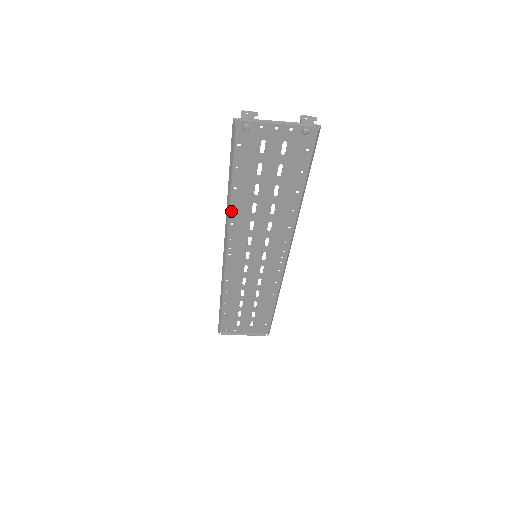
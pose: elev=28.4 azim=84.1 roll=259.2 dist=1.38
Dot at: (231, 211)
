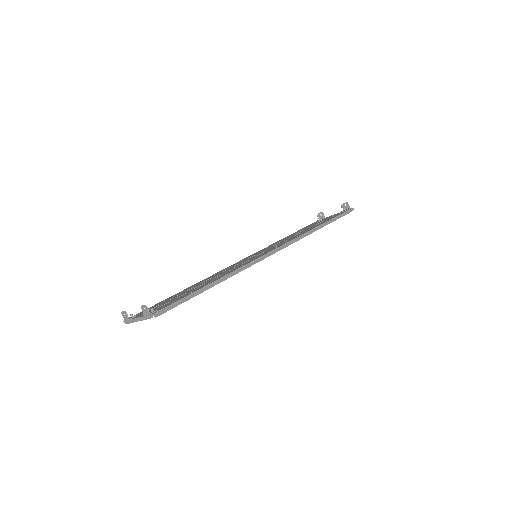
Dot at: occluded
